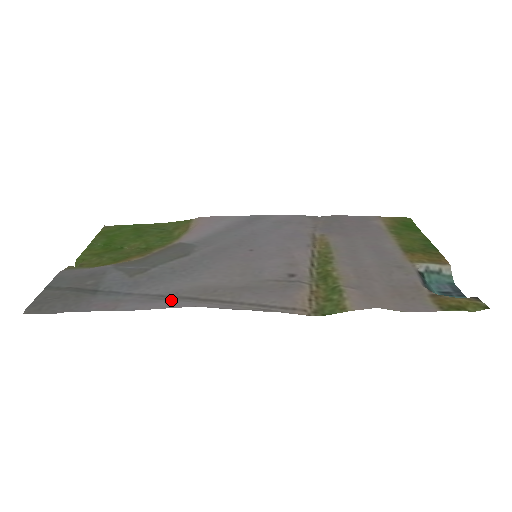
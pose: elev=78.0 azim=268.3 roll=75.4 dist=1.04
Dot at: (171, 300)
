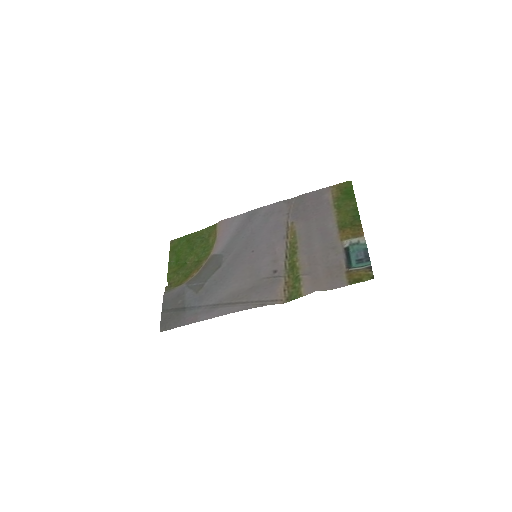
Dot at: (219, 308)
